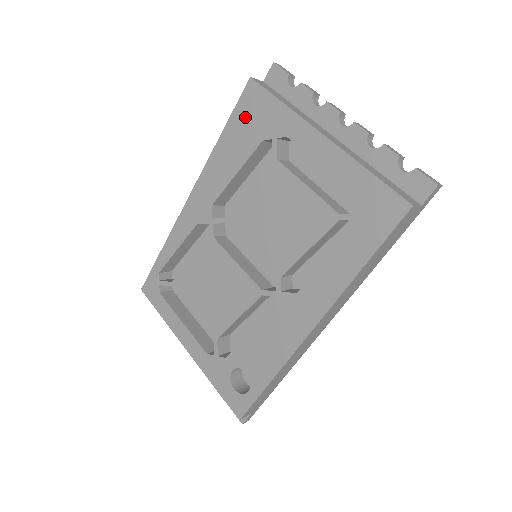
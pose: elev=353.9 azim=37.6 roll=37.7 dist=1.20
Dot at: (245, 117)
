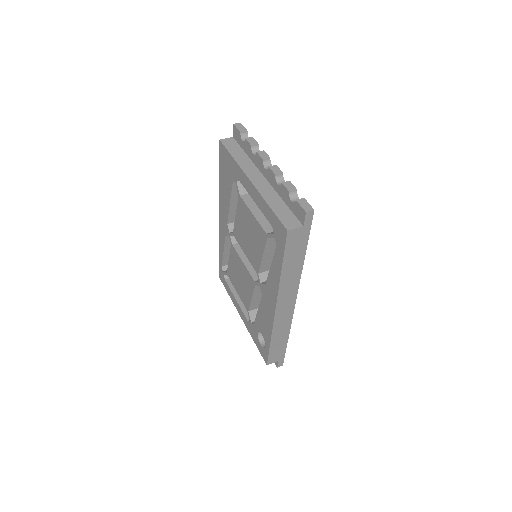
Dot at: (224, 166)
